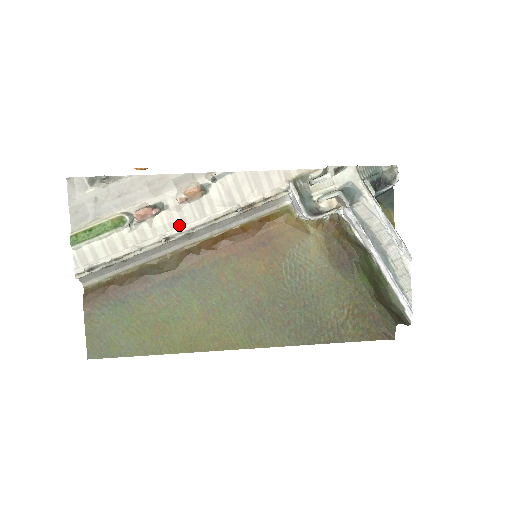
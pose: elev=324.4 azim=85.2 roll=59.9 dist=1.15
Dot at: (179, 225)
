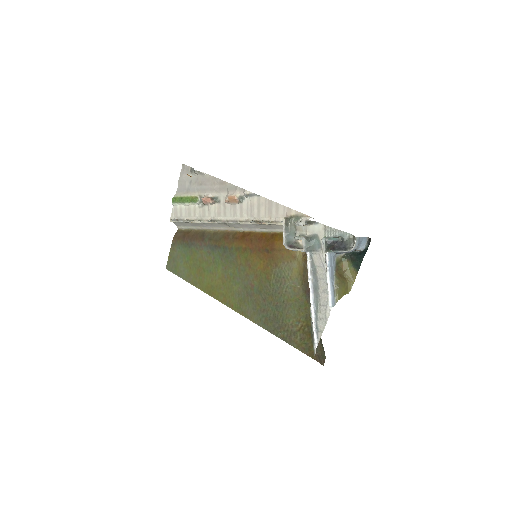
Dot at: (222, 215)
